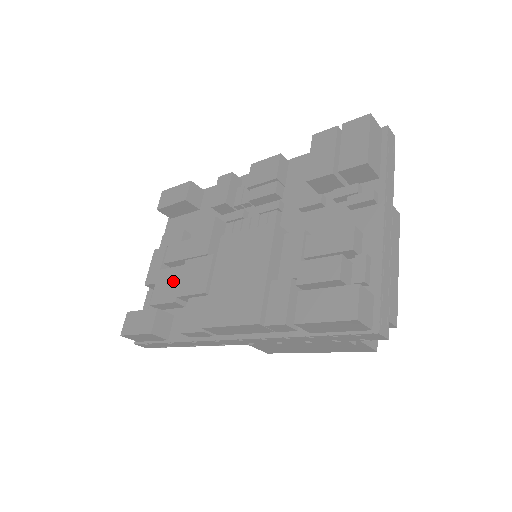
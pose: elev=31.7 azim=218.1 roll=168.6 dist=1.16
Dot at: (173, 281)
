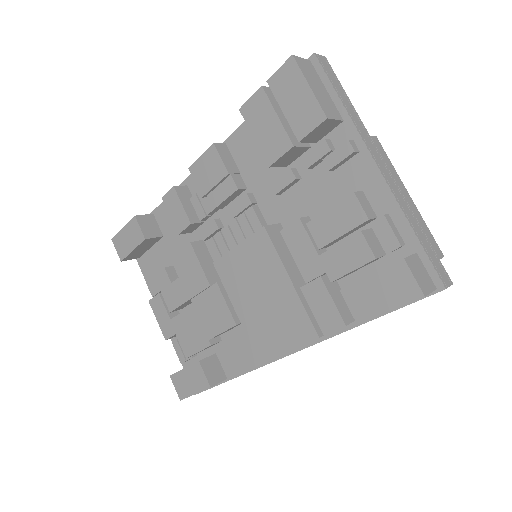
Dot at: (193, 326)
